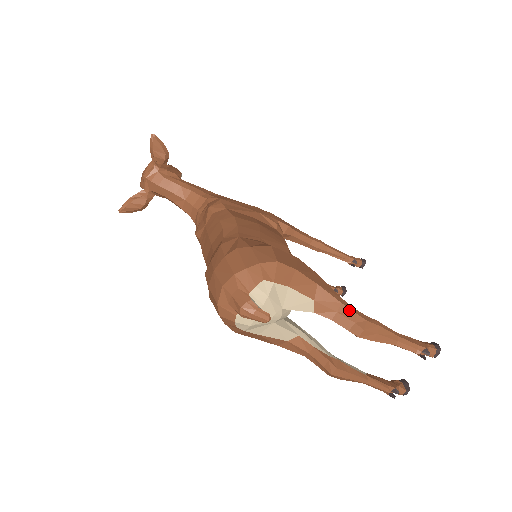
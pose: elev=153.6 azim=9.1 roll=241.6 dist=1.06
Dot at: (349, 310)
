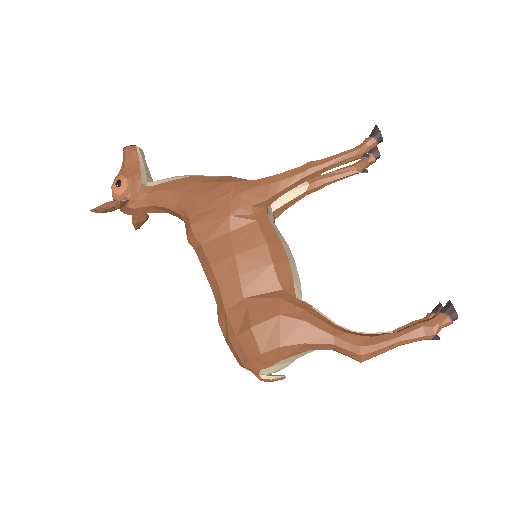
Dot at: (342, 349)
